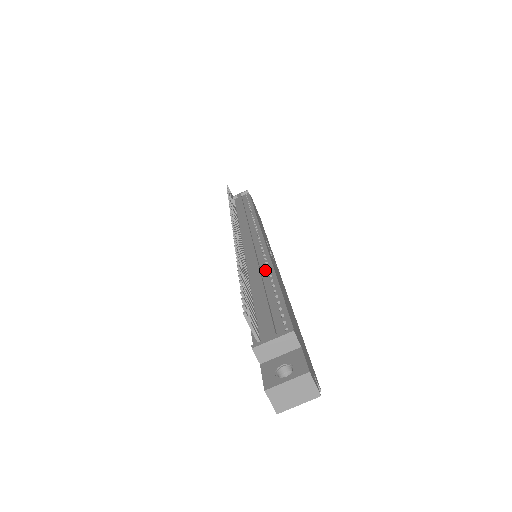
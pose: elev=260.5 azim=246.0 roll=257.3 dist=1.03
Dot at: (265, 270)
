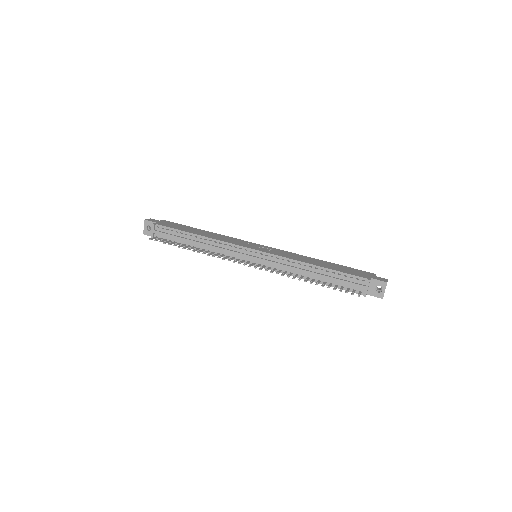
Dot at: (302, 266)
